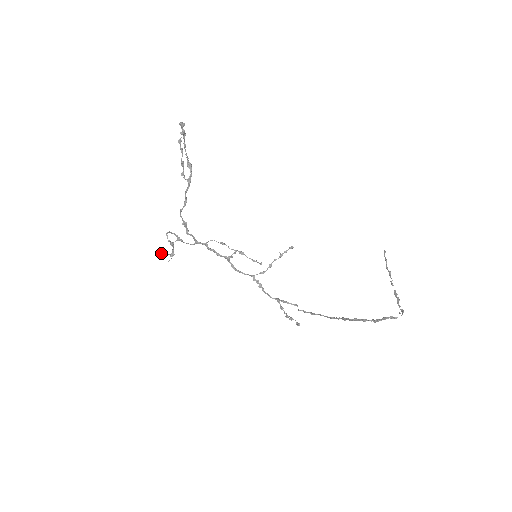
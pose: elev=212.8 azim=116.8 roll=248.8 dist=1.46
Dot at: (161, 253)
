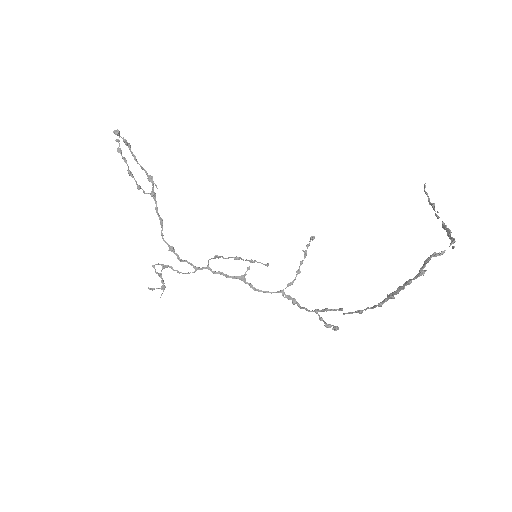
Dot at: (150, 289)
